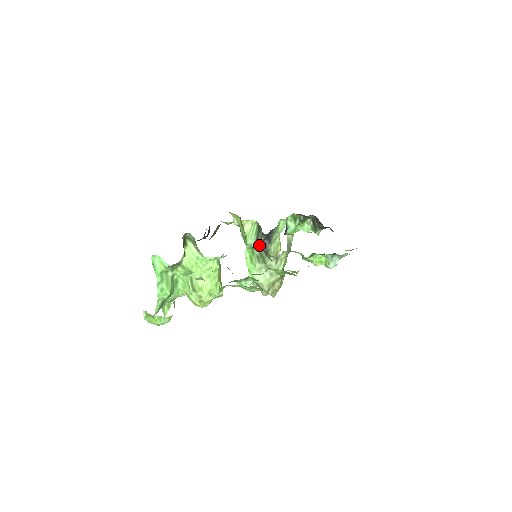
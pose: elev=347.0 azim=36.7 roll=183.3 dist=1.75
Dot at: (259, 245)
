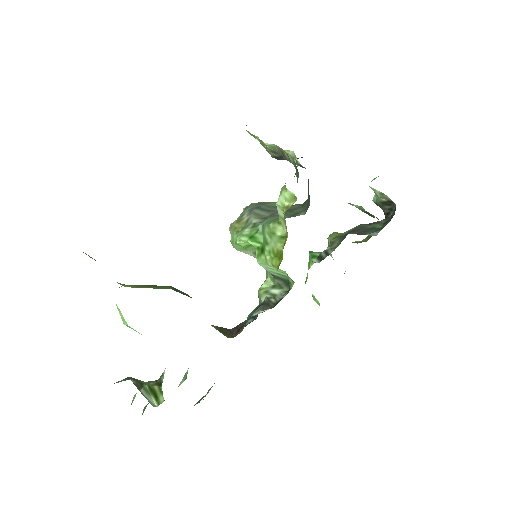
Dot at: (262, 302)
